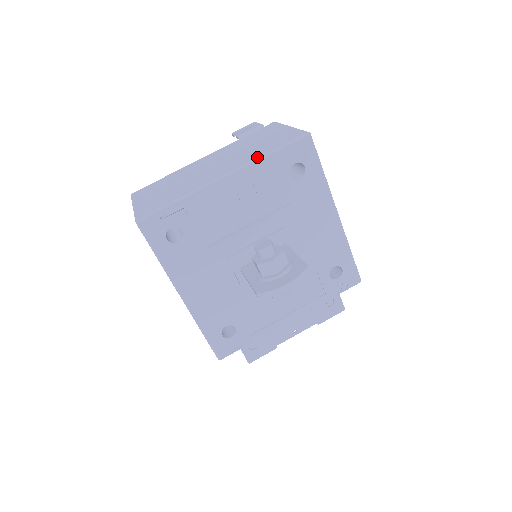
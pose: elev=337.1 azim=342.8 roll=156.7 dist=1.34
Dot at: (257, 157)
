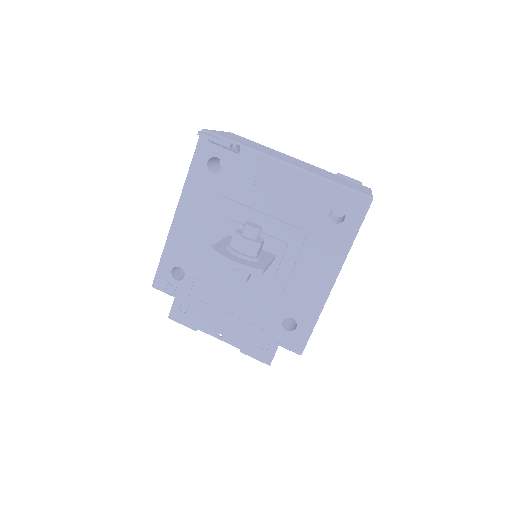
Dot at: (320, 175)
